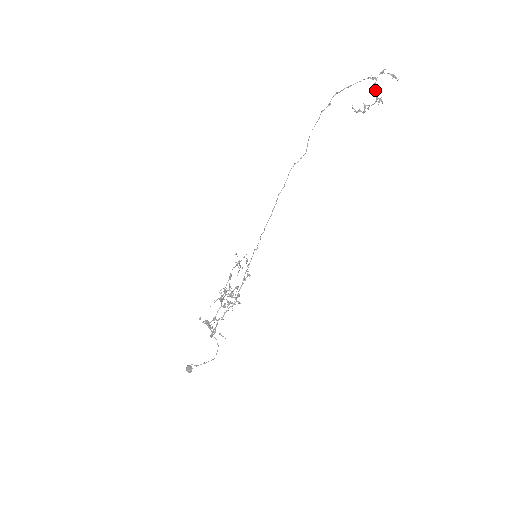
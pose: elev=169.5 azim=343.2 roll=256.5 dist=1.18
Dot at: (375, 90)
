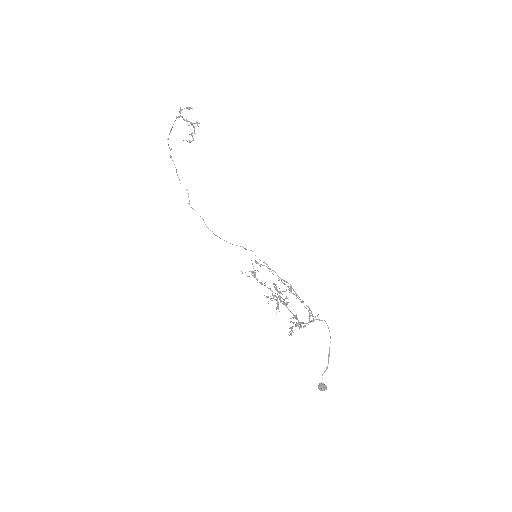
Dot at: occluded
